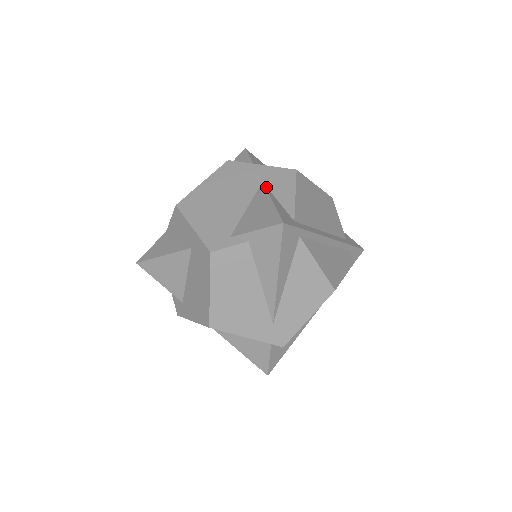
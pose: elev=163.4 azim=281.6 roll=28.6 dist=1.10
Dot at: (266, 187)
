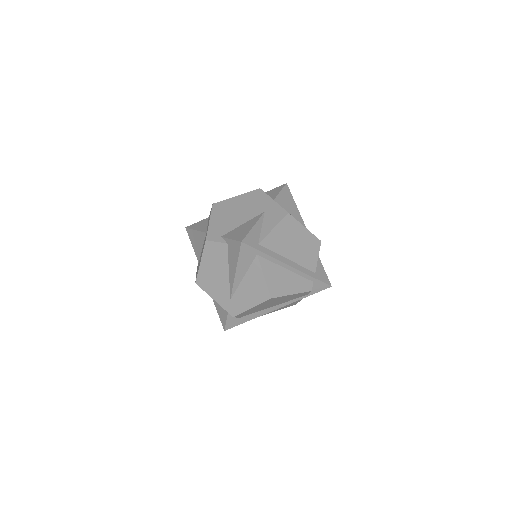
Dot at: (263, 216)
